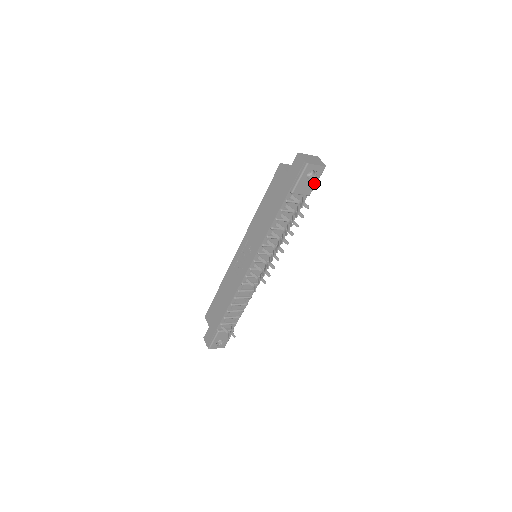
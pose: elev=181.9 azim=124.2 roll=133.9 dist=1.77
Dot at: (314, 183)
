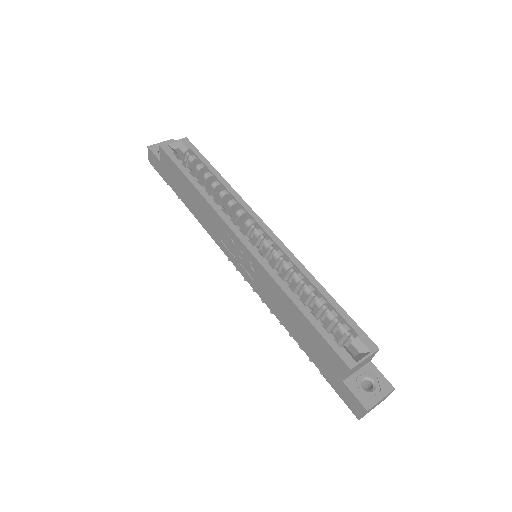
Dot at: occluded
